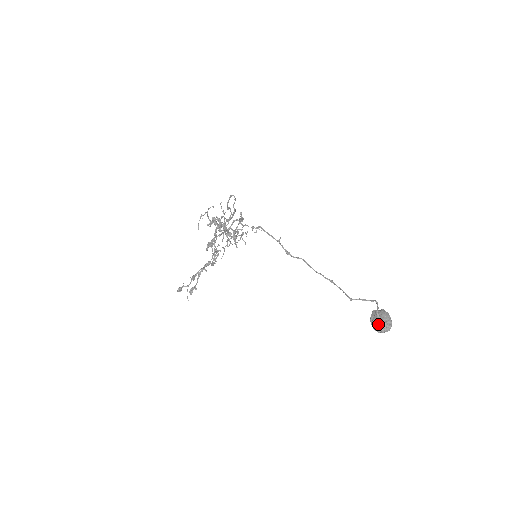
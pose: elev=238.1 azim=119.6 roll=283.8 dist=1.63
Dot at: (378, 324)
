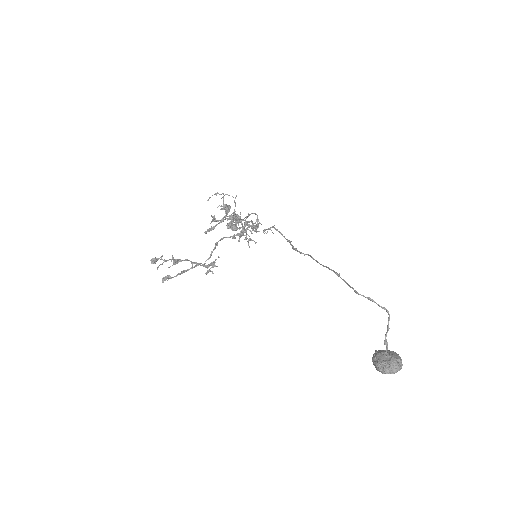
Dot at: (383, 357)
